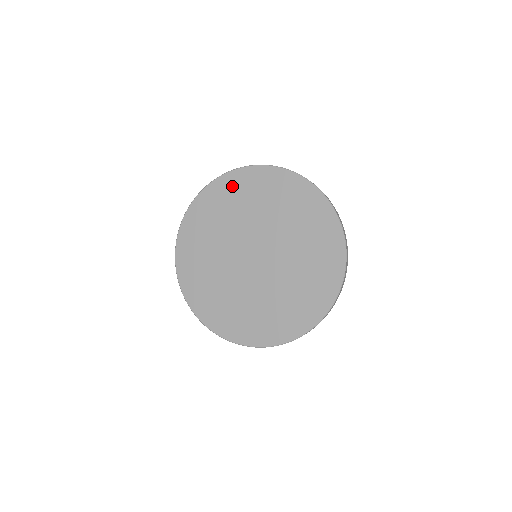
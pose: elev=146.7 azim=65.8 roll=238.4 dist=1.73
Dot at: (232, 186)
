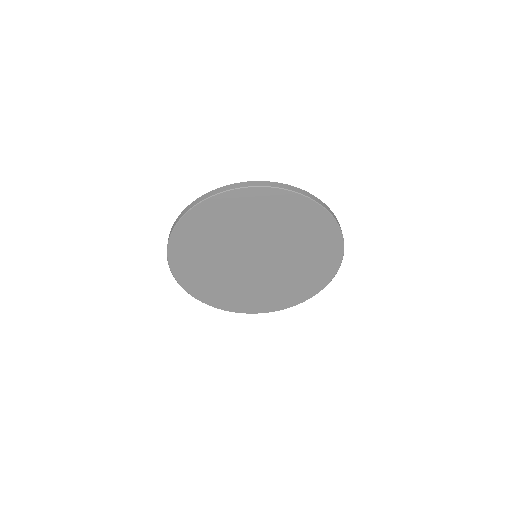
Dot at: (210, 214)
